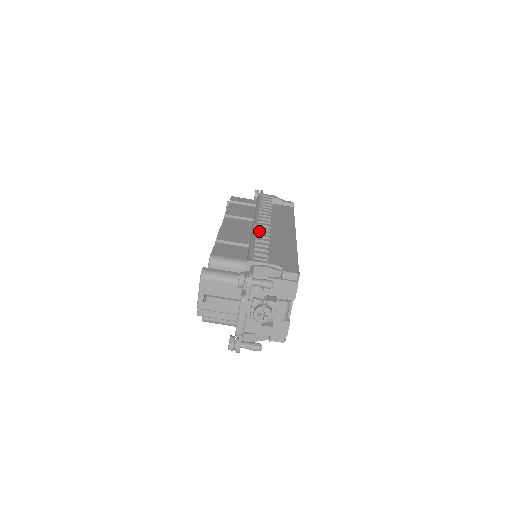
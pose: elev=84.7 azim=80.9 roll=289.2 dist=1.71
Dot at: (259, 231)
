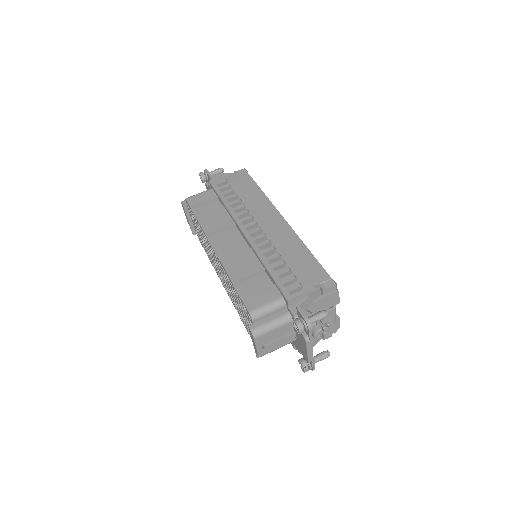
Dot at: (260, 246)
